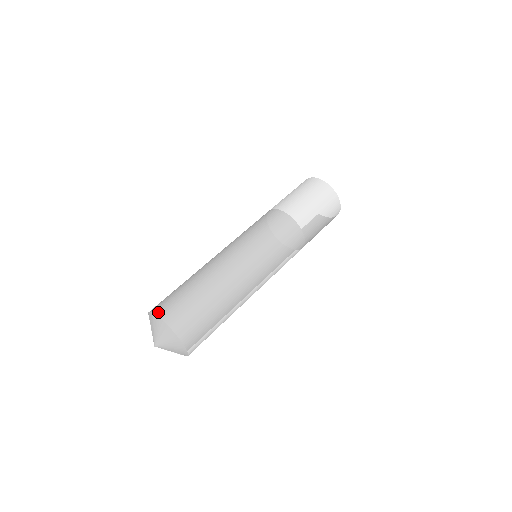
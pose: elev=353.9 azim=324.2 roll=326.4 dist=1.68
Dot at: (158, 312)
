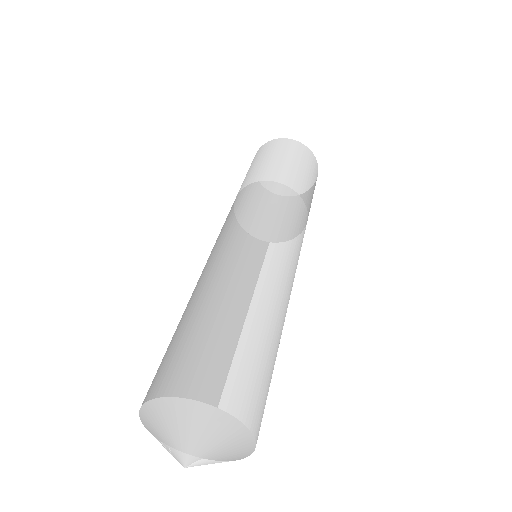
Dot at: (209, 396)
